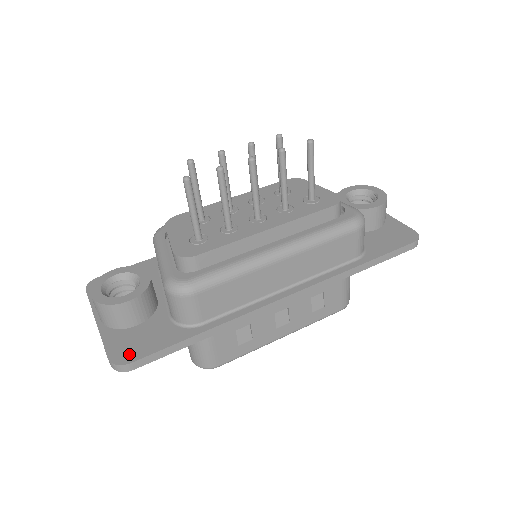
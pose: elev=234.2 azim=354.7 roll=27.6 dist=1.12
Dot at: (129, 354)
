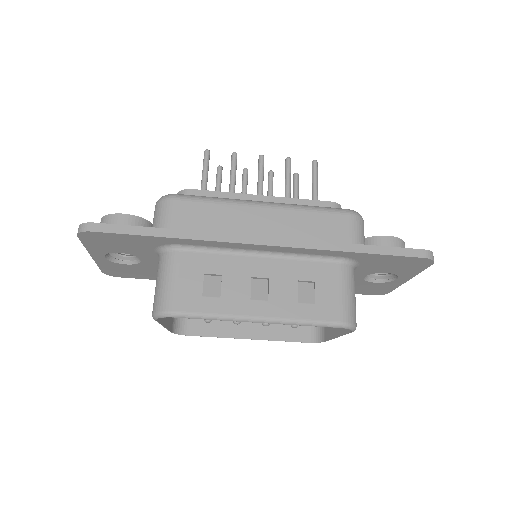
Dot at: occluded
